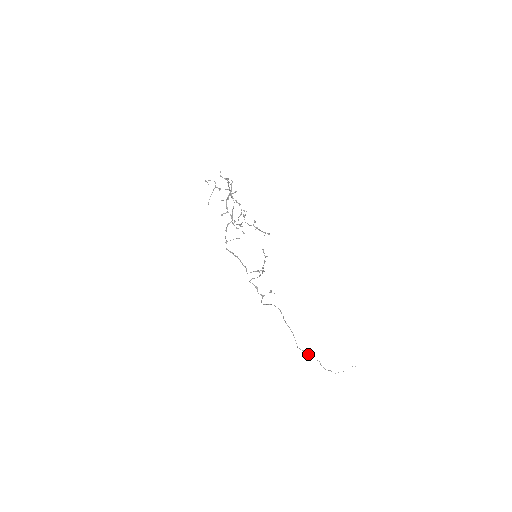
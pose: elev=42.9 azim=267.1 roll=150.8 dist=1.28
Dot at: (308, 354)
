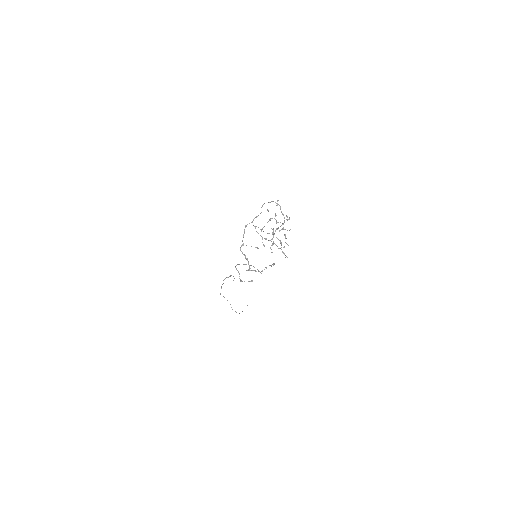
Dot at: occluded
